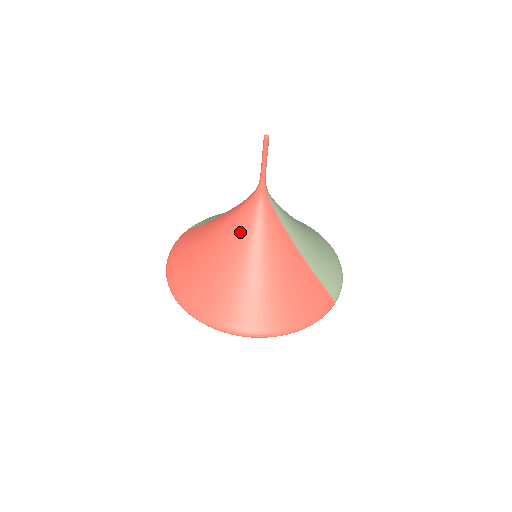
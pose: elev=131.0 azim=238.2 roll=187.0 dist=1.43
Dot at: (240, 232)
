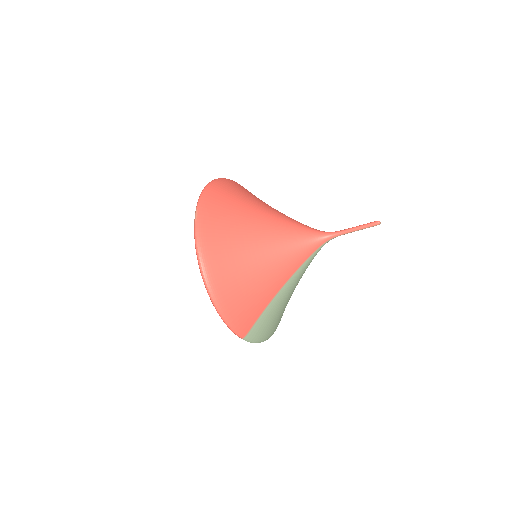
Dot at: (286, 228)
